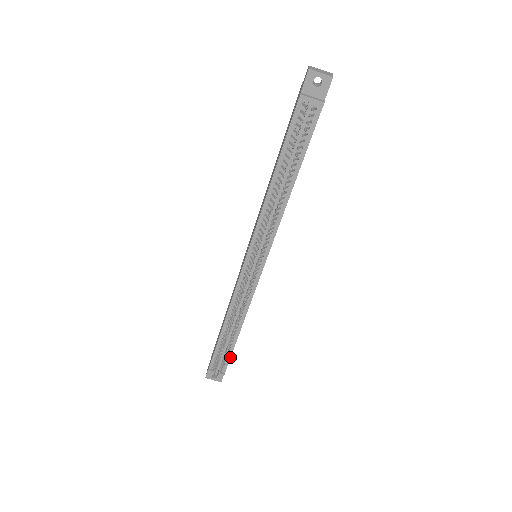
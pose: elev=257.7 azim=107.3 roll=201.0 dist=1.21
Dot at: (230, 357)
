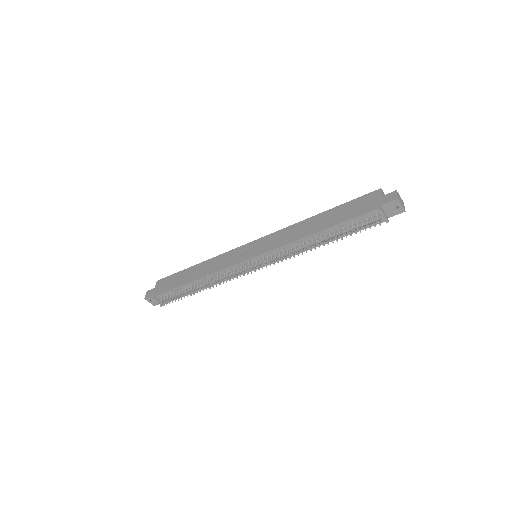
Dot at: (179, 298)
